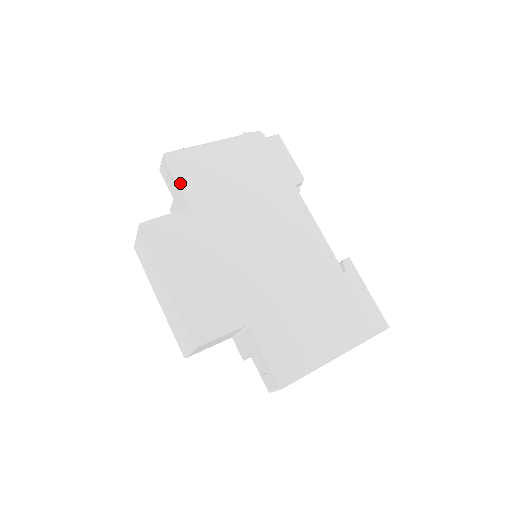
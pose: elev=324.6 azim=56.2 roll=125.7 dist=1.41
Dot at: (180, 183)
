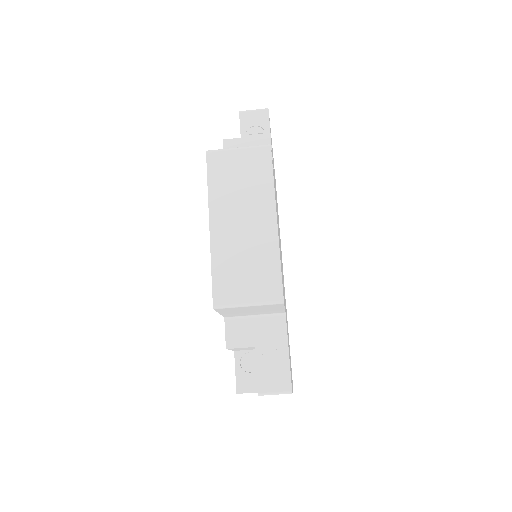
Dot at: occluded
